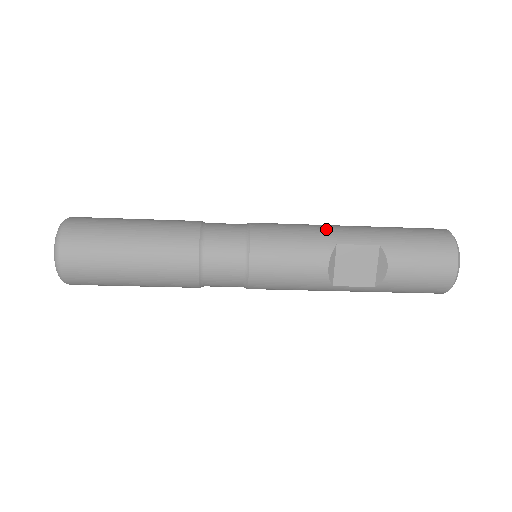
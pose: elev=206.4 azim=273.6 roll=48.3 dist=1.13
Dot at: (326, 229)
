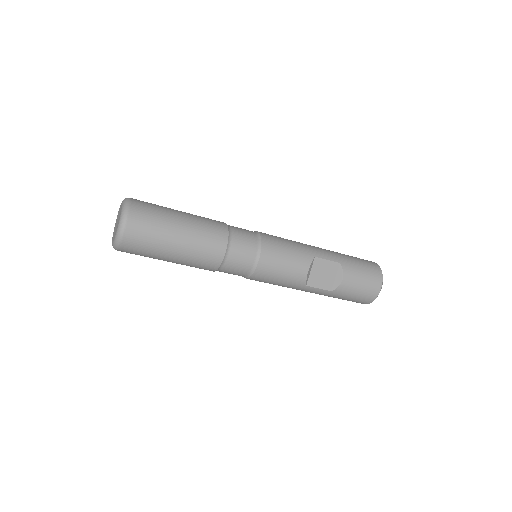
Dot at: (307, 246)
